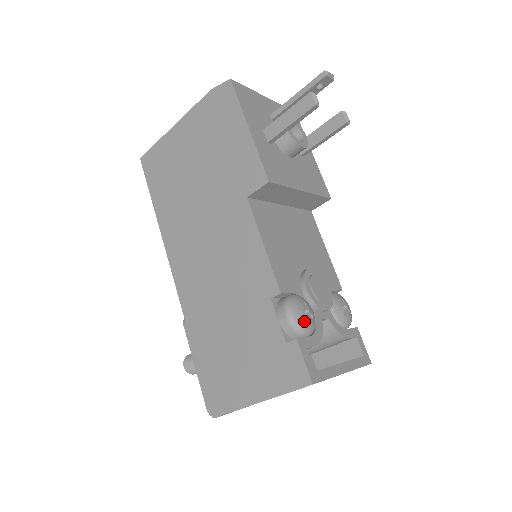
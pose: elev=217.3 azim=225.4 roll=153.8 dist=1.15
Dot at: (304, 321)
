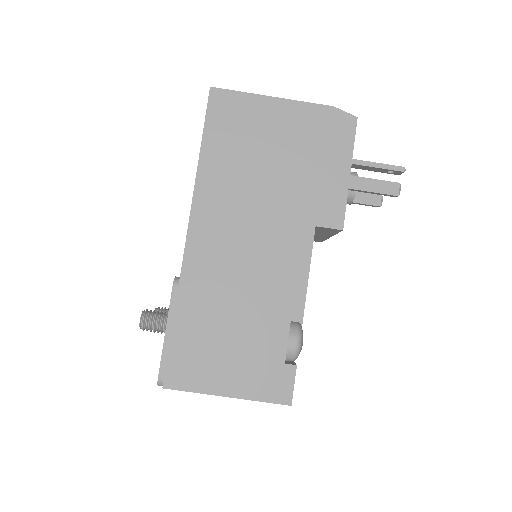
Dot at: occluded
